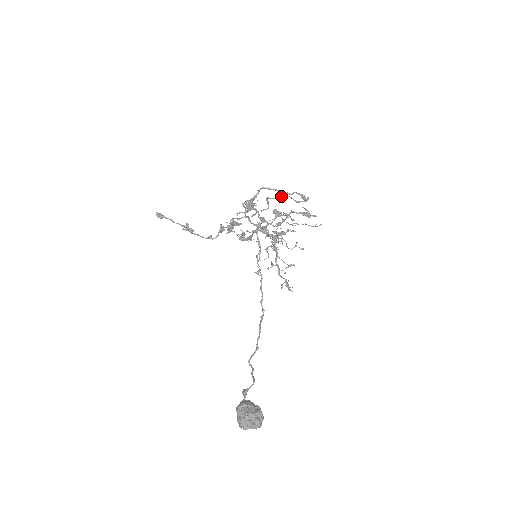
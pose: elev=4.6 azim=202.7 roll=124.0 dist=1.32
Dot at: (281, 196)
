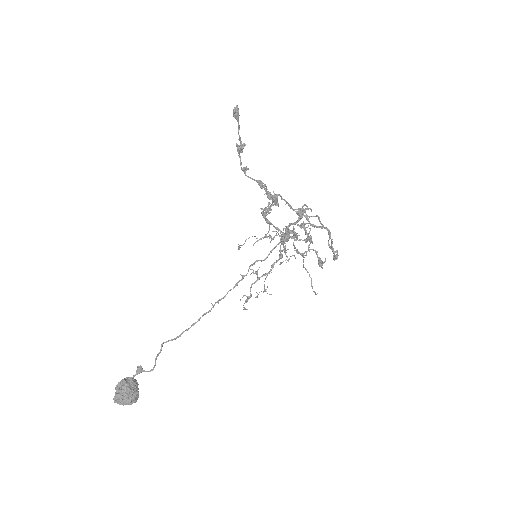
Dot at: (327, 228)
